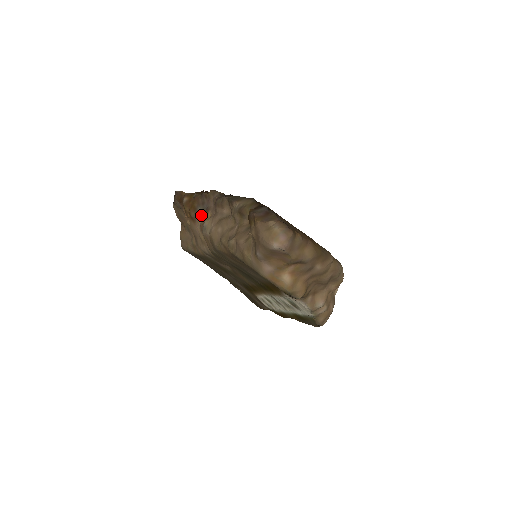
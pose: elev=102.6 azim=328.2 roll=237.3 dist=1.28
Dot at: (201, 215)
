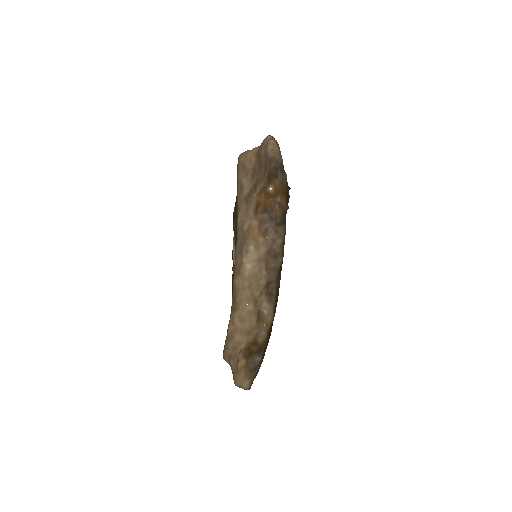
Dot at: (261, 223)
